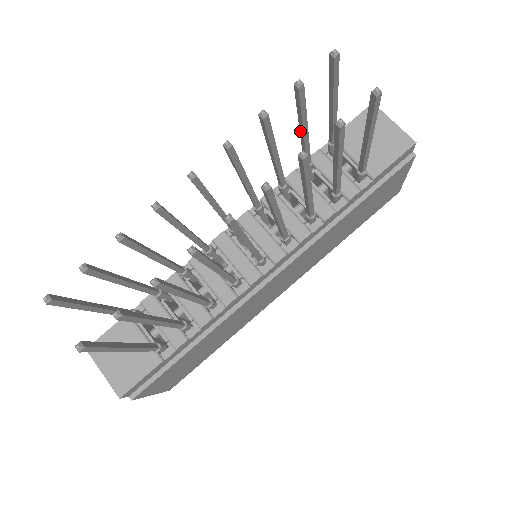
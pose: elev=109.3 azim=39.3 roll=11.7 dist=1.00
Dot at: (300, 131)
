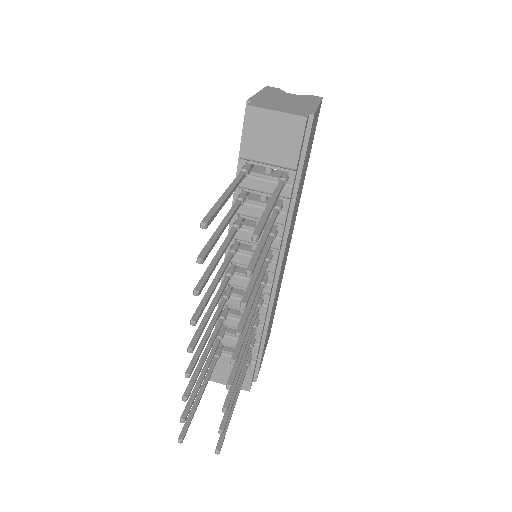
Dot at: occluded
